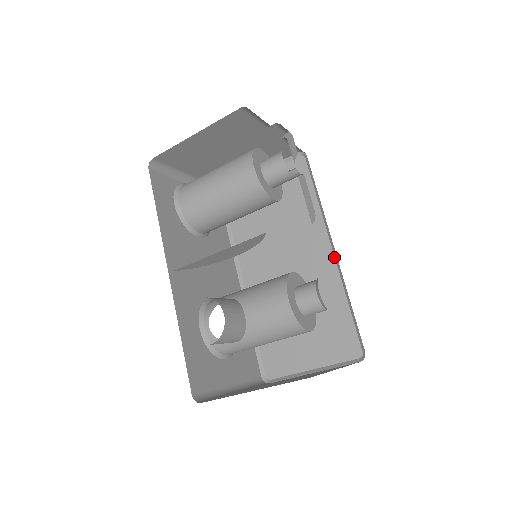
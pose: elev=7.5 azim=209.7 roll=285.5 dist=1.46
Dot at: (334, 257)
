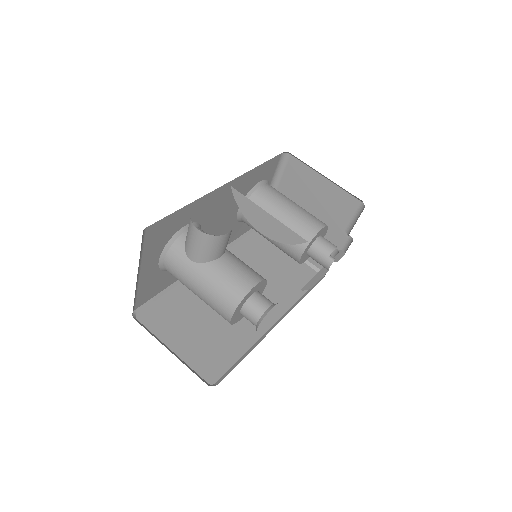
Dot at: (271, 327)
